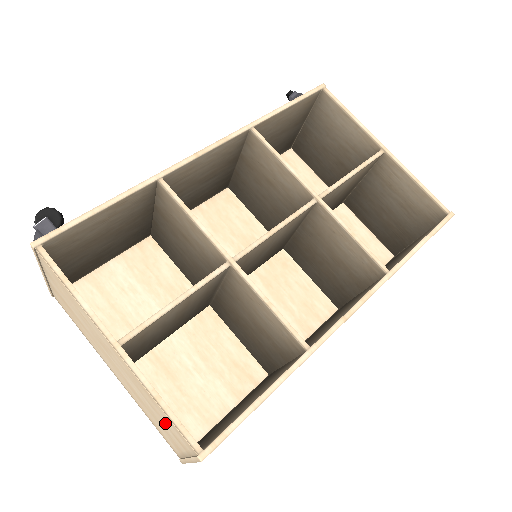
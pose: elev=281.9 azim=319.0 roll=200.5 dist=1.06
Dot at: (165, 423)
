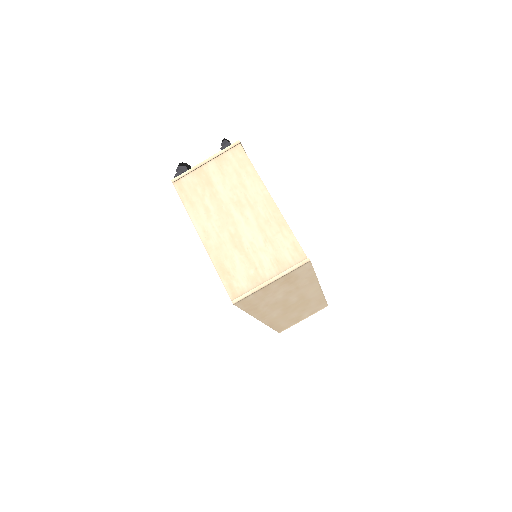
Dot at: (273, 251)
